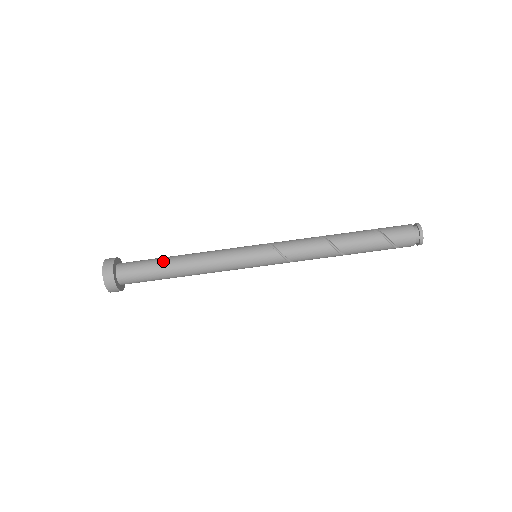
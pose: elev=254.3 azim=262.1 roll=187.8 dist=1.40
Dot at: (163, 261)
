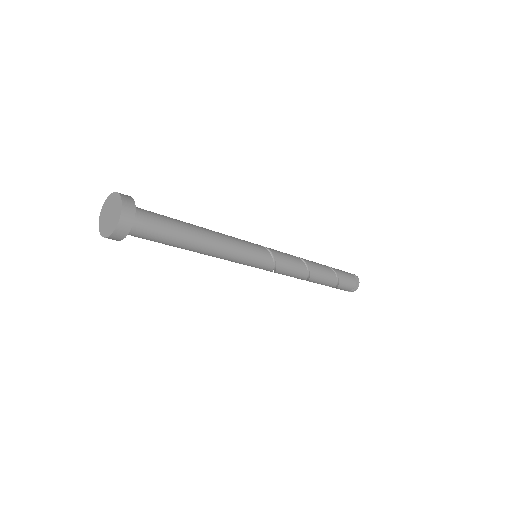
Dot at: (182, 240)
